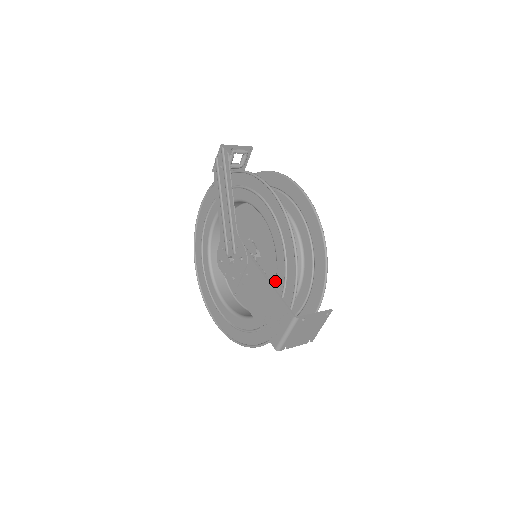
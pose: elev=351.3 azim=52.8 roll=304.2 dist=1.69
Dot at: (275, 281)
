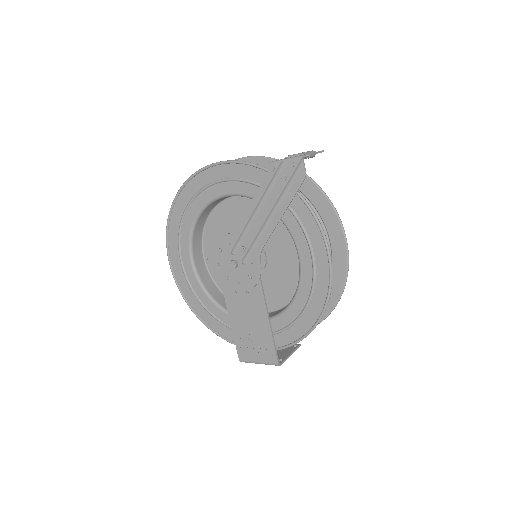
Dot at: (265, 297)
